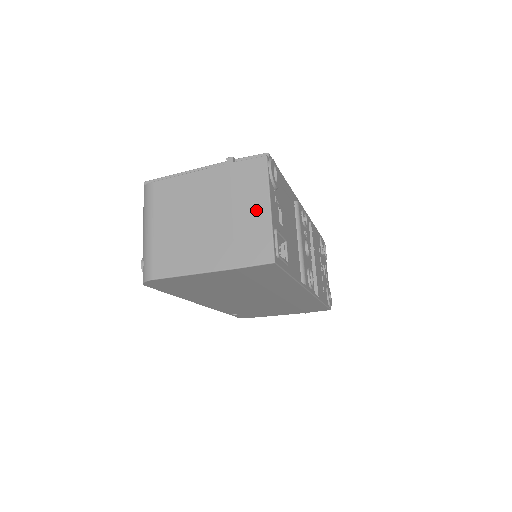
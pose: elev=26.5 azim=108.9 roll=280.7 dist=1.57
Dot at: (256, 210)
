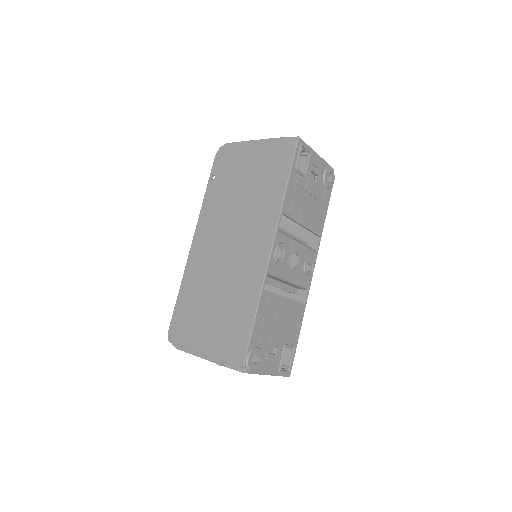
Dot at: occluded
